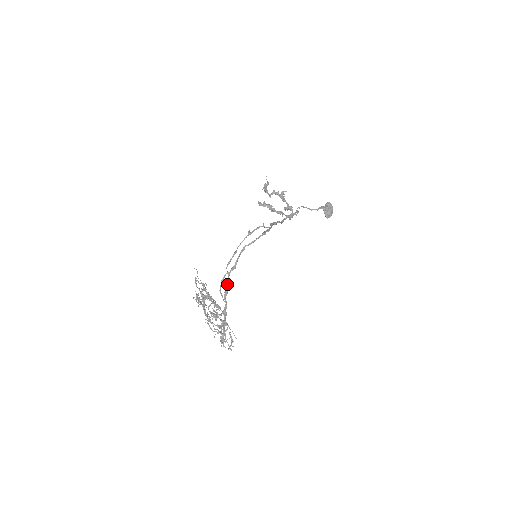
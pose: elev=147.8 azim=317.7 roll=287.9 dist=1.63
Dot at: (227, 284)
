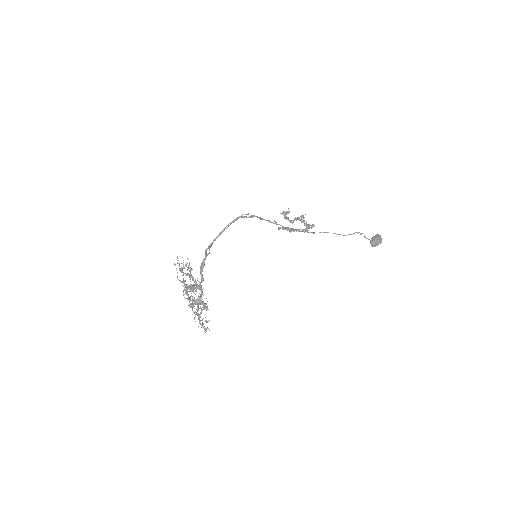
Dot at: (204, 260)
